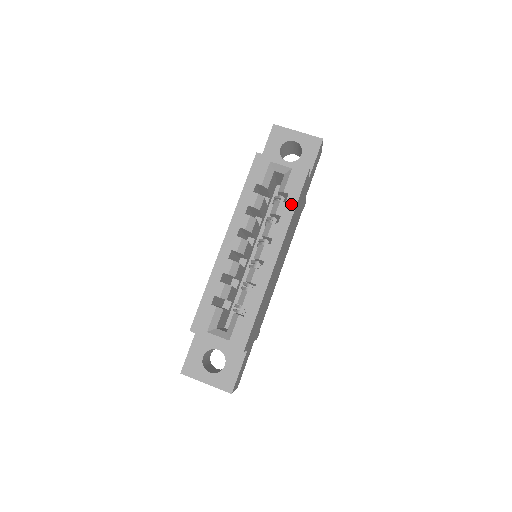
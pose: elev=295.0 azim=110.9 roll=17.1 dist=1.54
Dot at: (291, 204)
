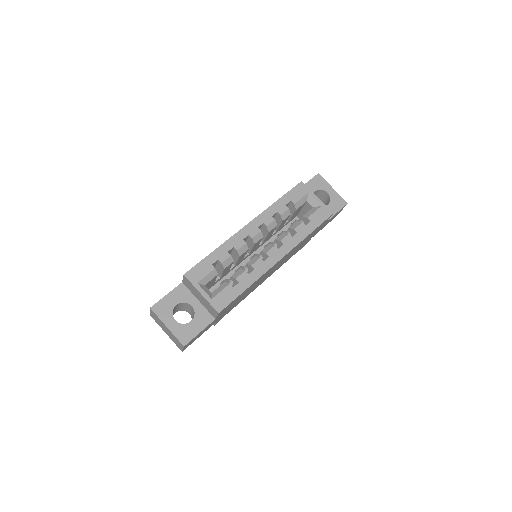
Dot at: (309, 229)
